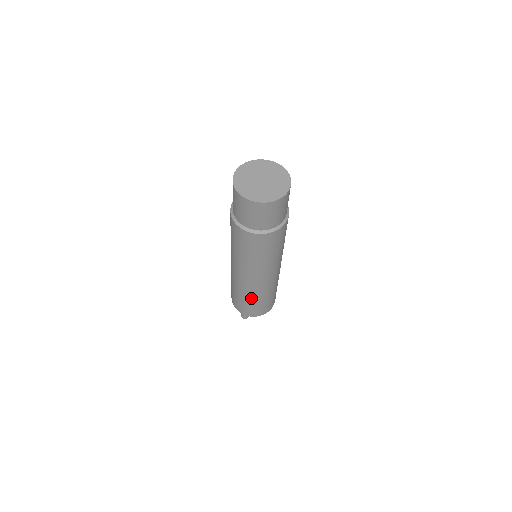
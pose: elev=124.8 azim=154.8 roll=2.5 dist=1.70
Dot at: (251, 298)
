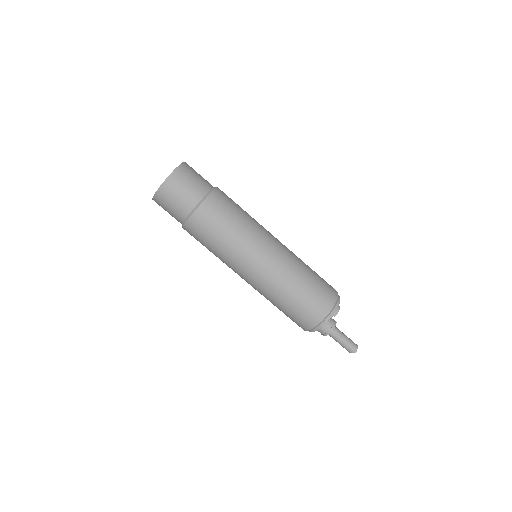
Dot at: (286, 295)
